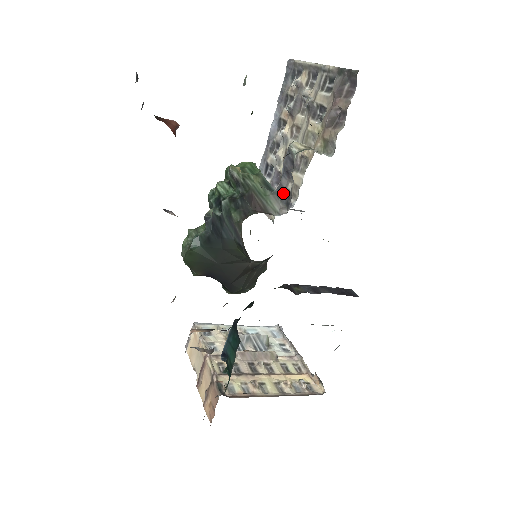
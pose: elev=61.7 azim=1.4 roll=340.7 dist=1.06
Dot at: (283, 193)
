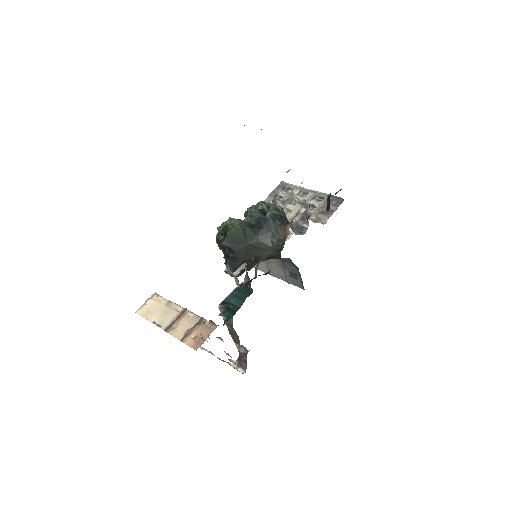
Dot at: (298, 227)
